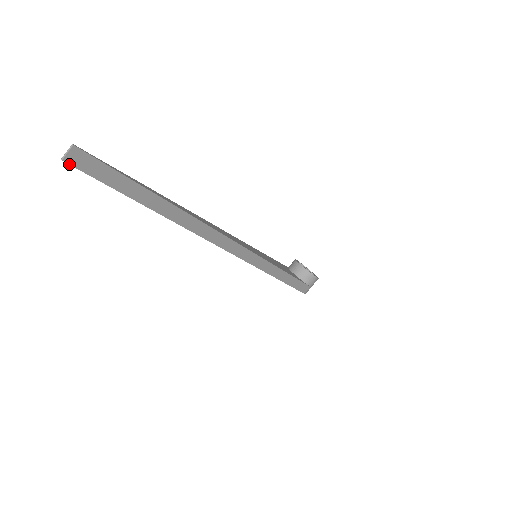
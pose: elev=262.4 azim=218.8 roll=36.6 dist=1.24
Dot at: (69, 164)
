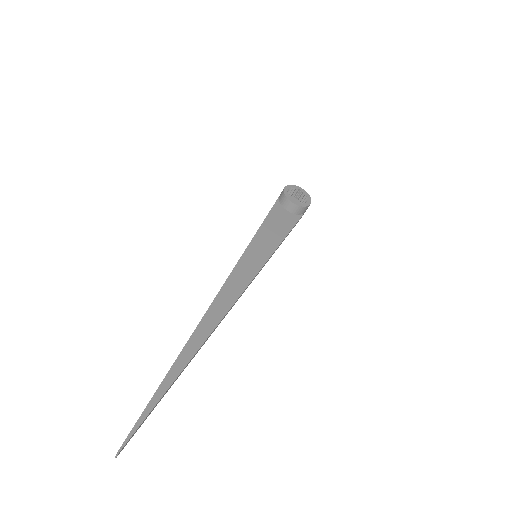
Dot at: occluded
